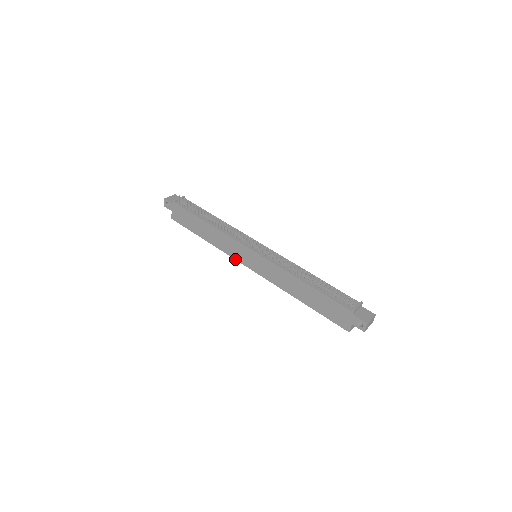
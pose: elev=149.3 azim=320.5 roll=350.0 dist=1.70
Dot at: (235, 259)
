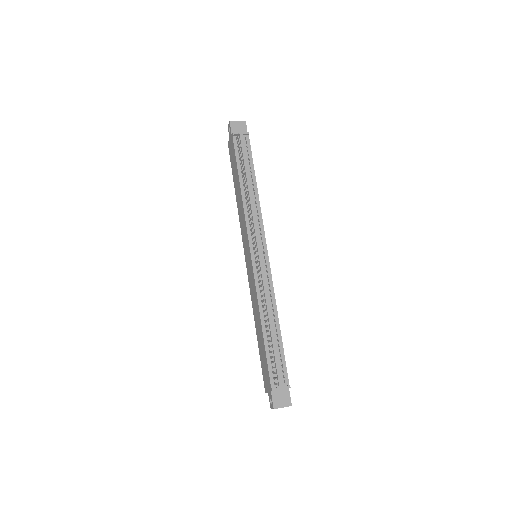
Dot at: (242, 239)
